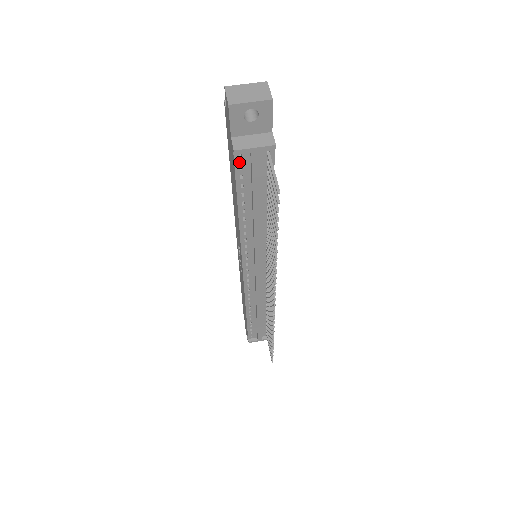
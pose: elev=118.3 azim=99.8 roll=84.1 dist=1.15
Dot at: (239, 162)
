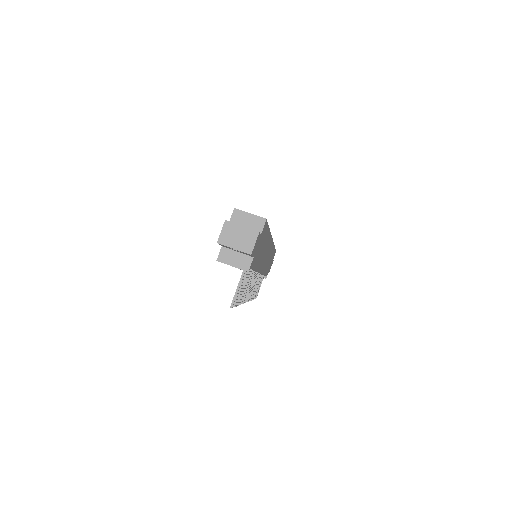
Dot at: occluded
